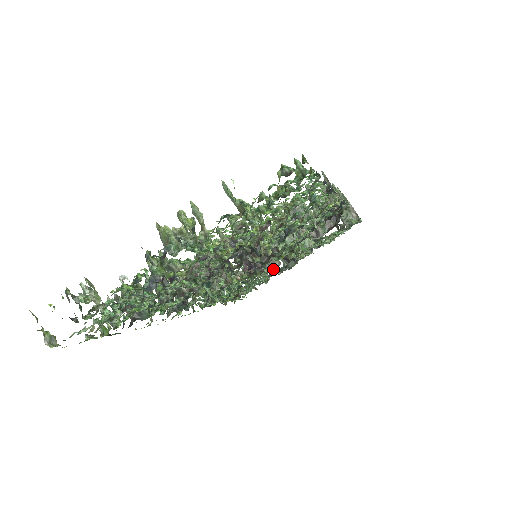
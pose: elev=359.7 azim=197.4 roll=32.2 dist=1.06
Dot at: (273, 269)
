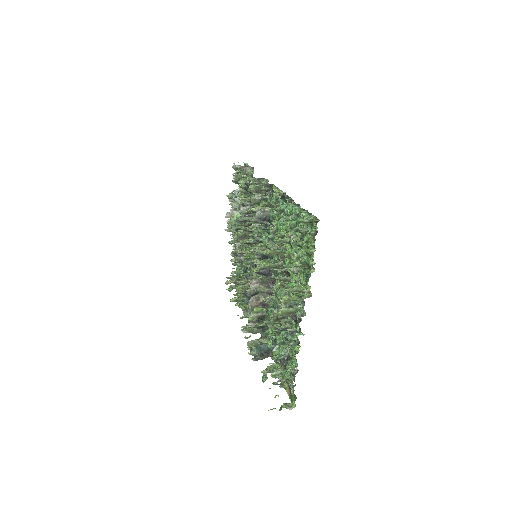
Dot at: occluded
